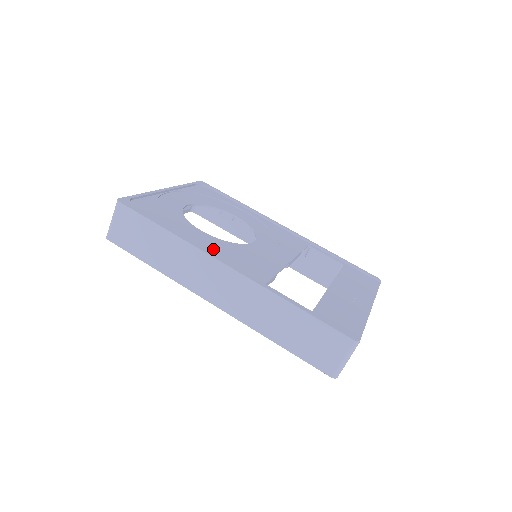
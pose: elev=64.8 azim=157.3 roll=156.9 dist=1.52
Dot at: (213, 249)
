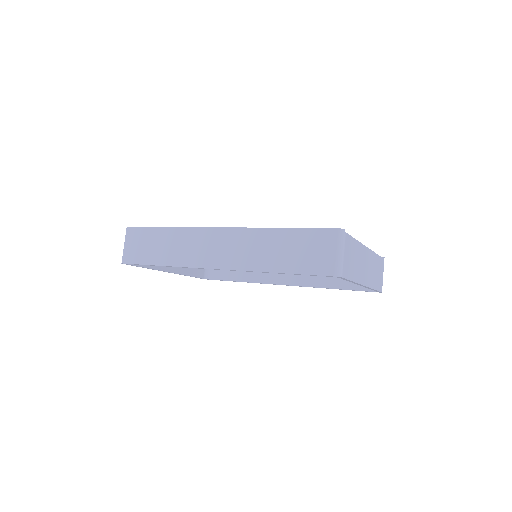
Dot at: occluded
